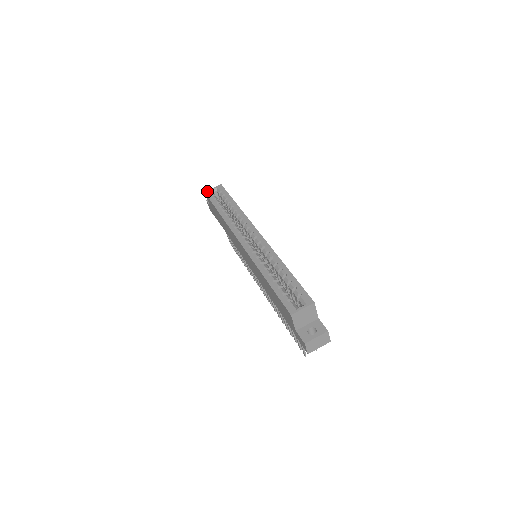
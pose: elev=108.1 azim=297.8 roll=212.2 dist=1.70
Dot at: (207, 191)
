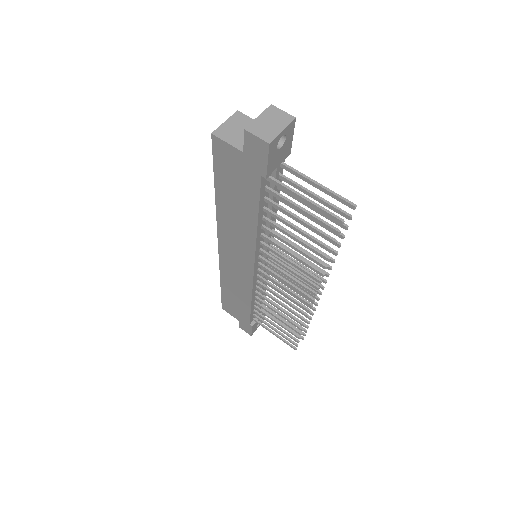
Dot at: occluded
